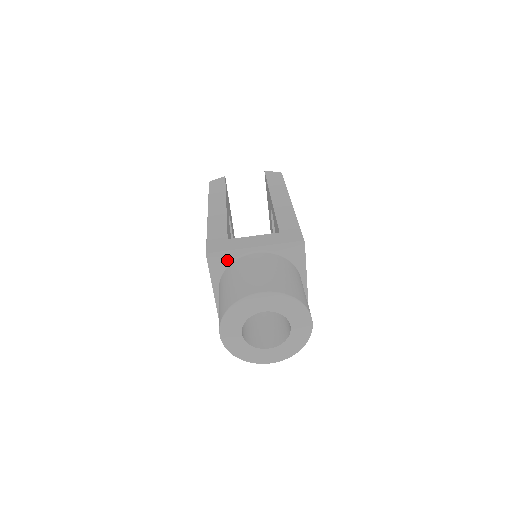
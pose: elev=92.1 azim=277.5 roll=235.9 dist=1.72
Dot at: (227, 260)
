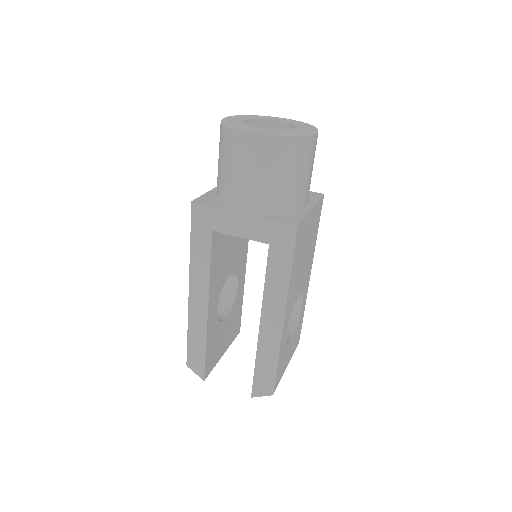
Dot at: occluded
